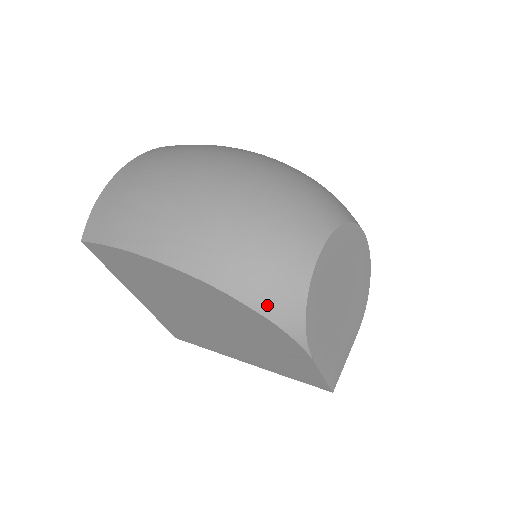
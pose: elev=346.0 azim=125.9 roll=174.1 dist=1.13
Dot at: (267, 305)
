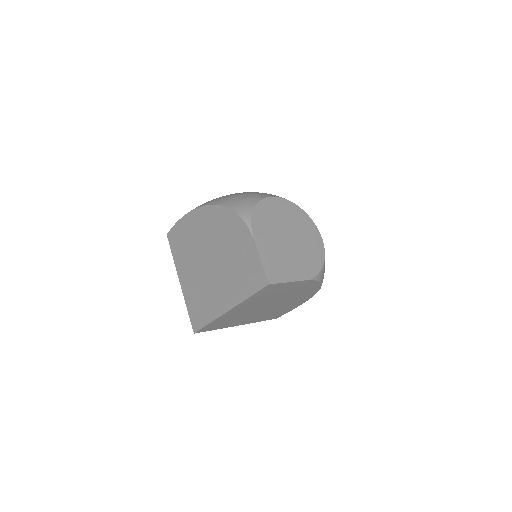
Dot at: (235, 205)
